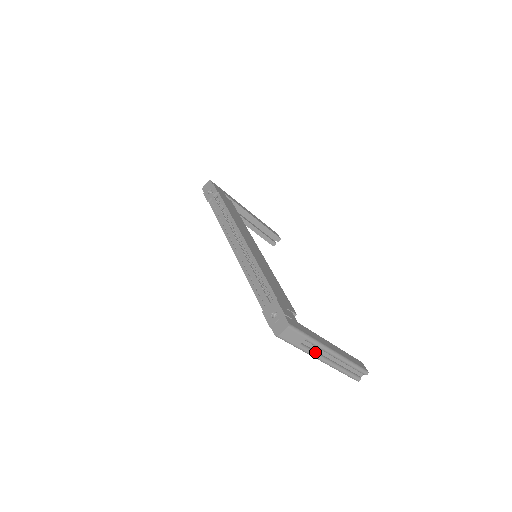
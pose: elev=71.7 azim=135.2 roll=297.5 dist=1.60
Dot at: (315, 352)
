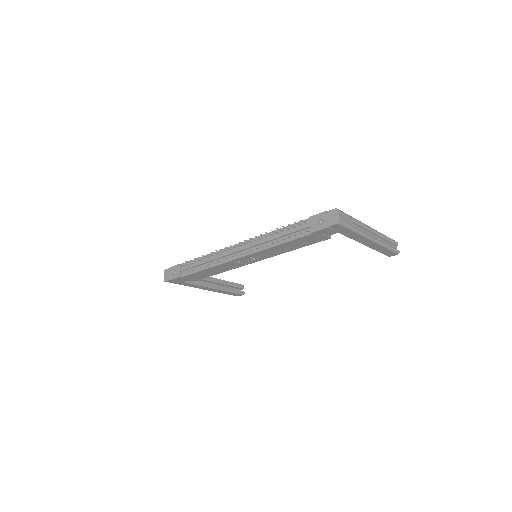
Dot at: (364, 232)
